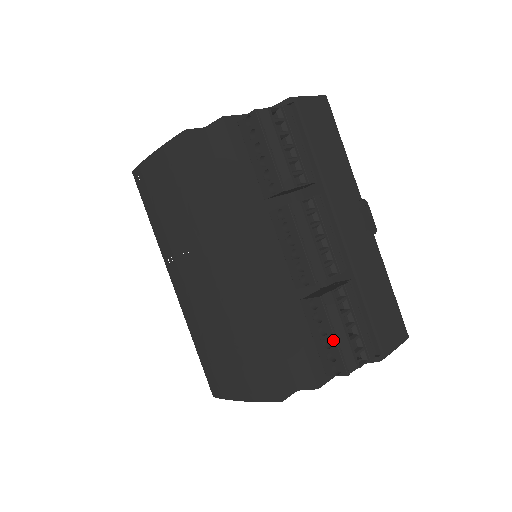
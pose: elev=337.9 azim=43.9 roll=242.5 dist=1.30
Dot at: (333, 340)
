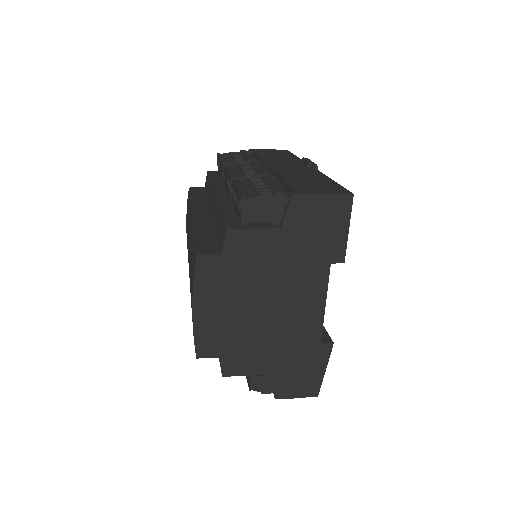
Dot at: (236, 191)
